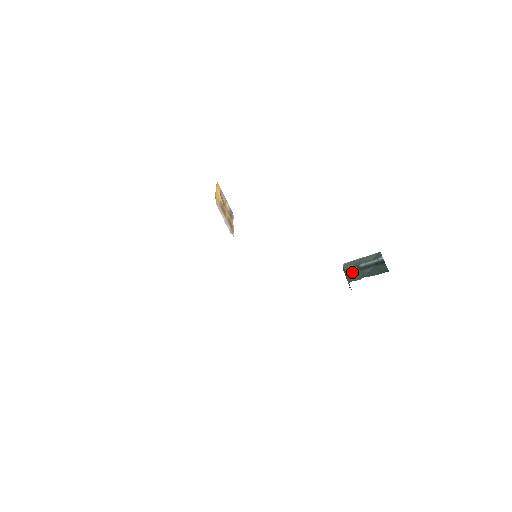
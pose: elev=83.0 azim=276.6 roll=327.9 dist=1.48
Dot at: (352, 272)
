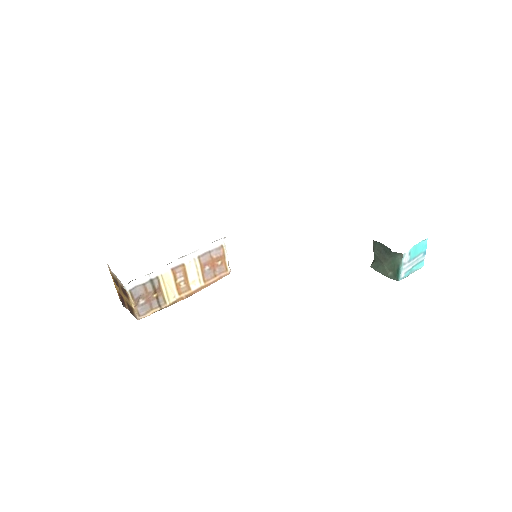
Dot at: occluded
